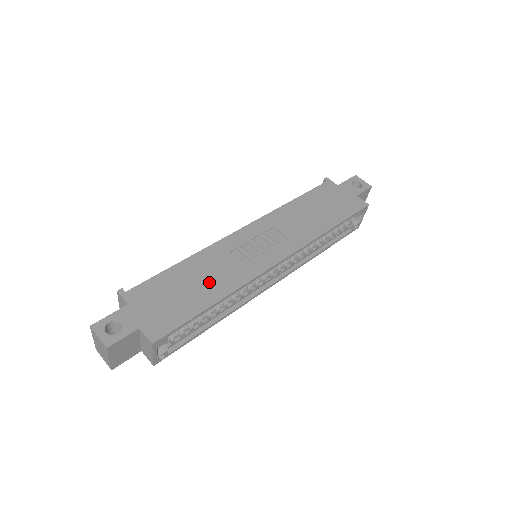
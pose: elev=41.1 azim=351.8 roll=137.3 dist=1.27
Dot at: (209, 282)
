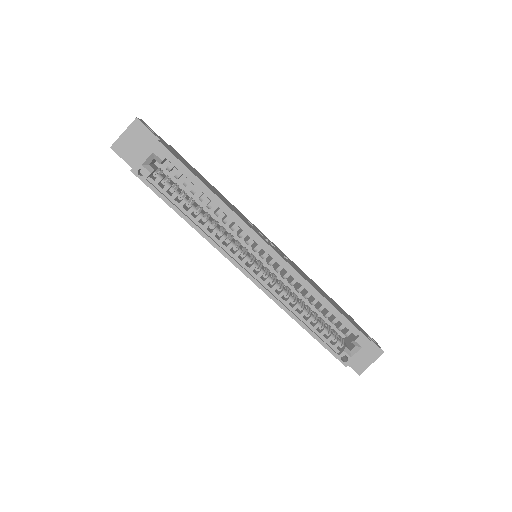
Dot at: (219, 195)
